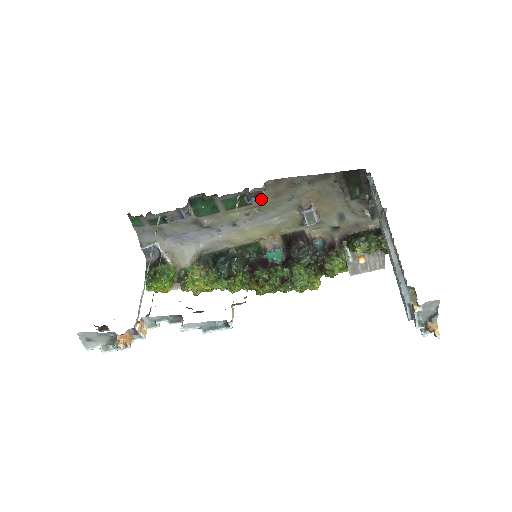
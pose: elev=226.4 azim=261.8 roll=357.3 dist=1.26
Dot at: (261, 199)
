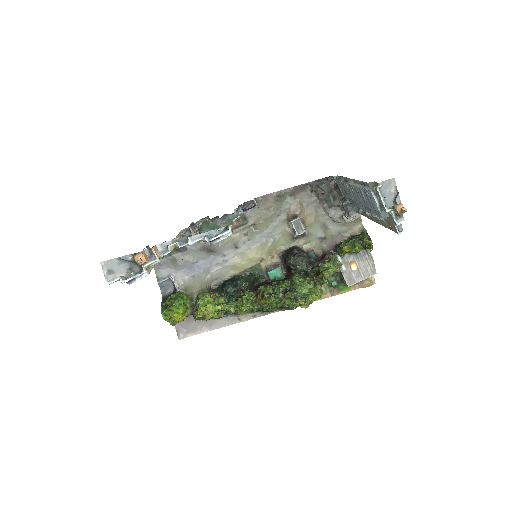
Dot at: (255, 217)
